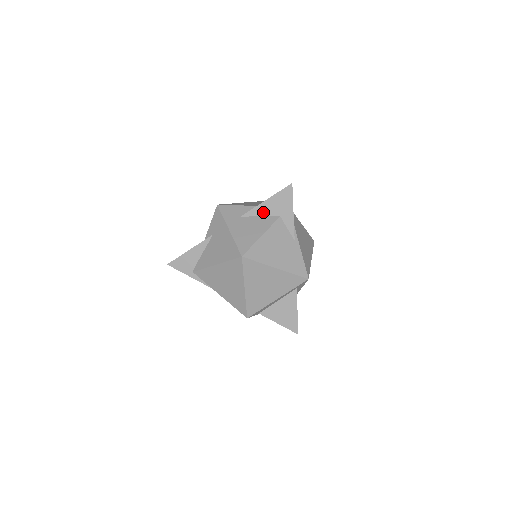
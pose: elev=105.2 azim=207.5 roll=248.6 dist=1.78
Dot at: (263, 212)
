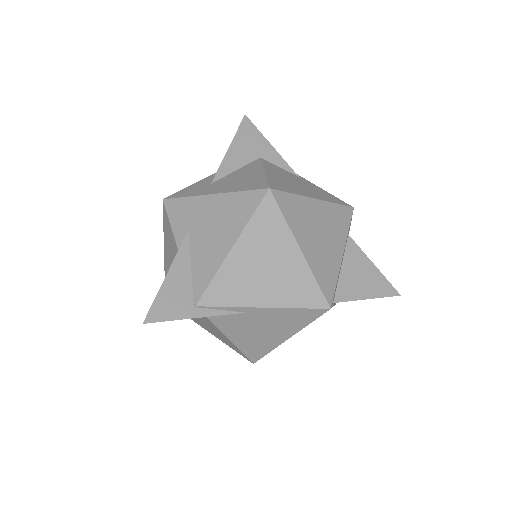
Dot at: (236, 163)
